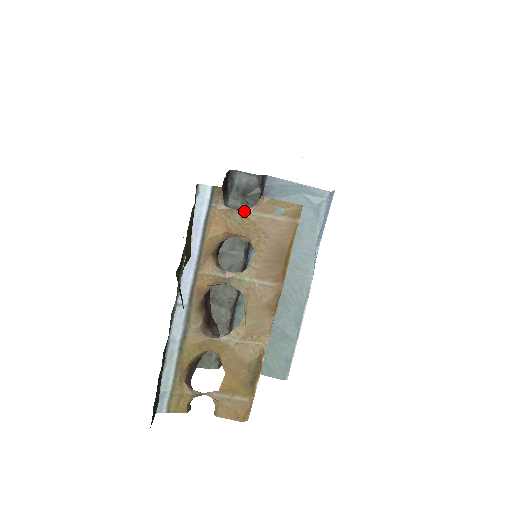
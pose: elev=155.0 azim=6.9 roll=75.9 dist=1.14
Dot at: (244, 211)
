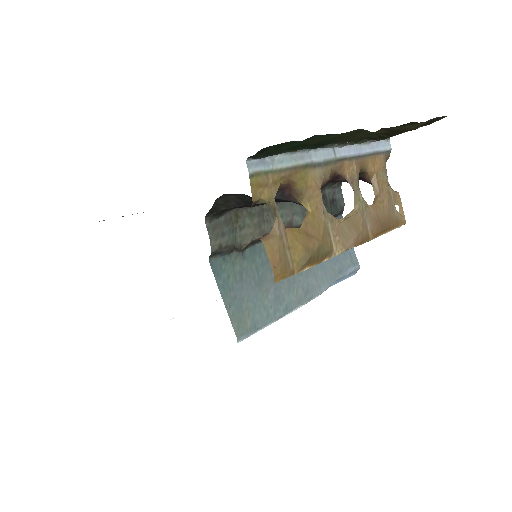
Dot at: occluded
